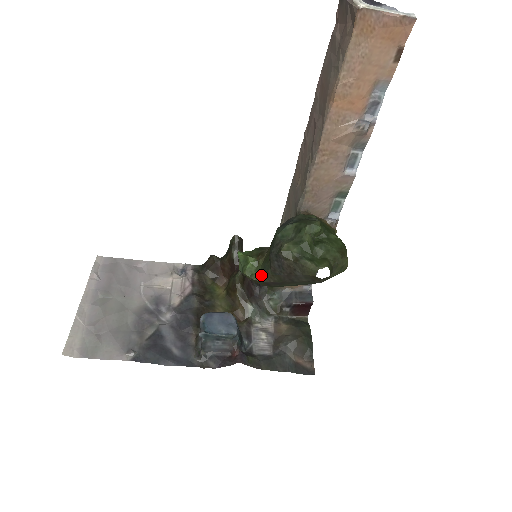
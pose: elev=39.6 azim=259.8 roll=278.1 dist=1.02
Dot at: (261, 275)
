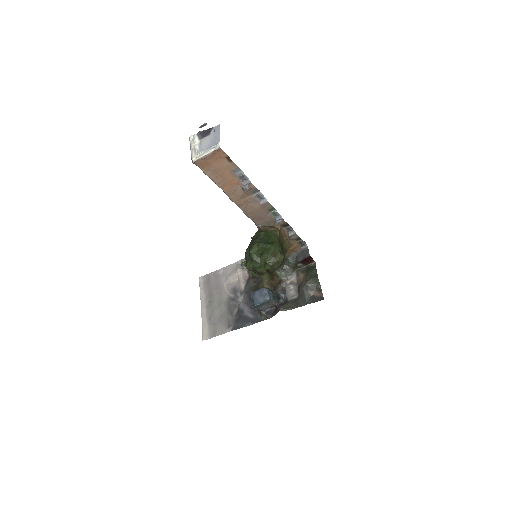
Dot at: (255, 273)
